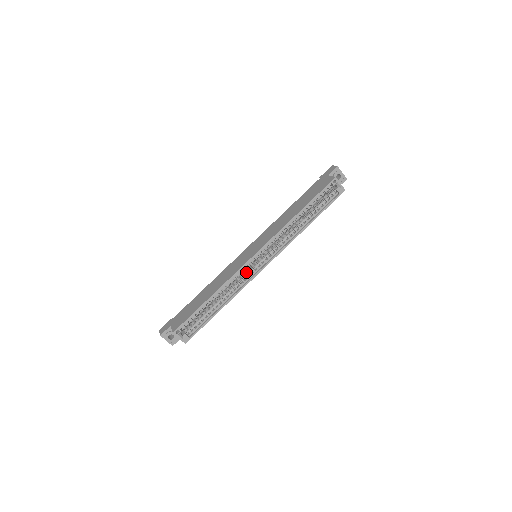
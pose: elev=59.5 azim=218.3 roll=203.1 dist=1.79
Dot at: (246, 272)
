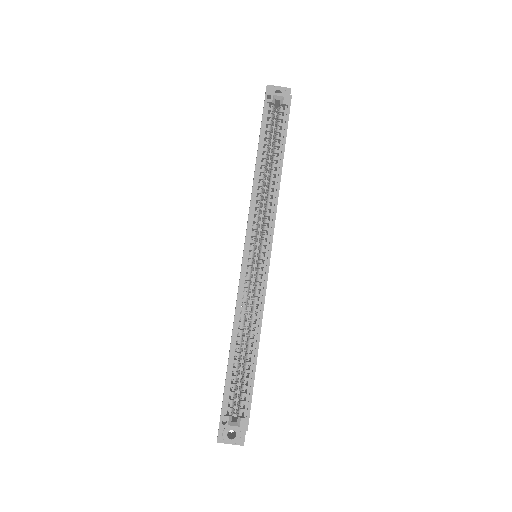
Dot at: (254, 282)
